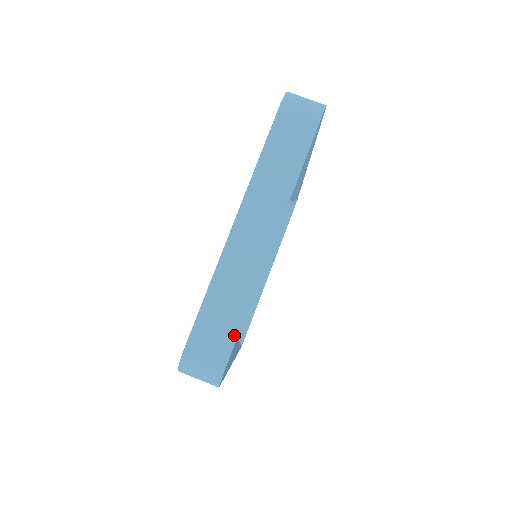
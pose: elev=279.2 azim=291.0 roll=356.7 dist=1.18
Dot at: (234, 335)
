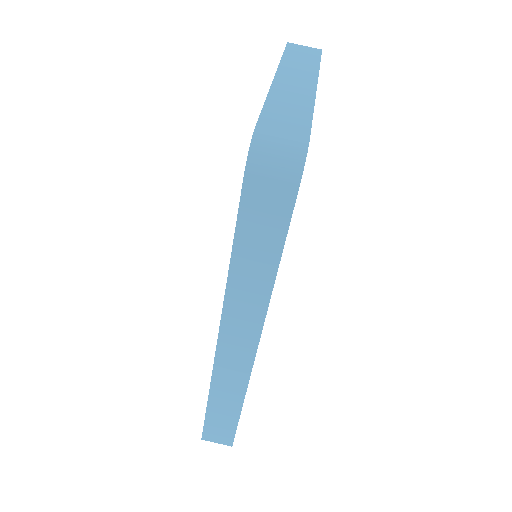
Dot at: (307, 124)
